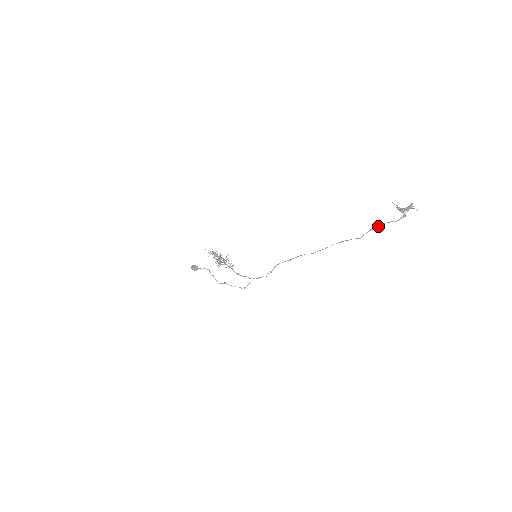
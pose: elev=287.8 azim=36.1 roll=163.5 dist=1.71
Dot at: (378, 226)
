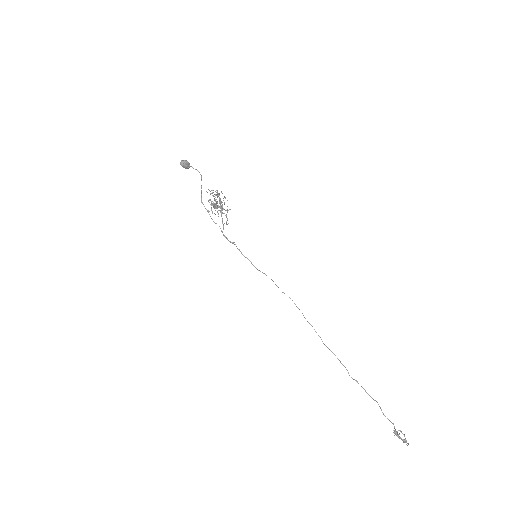
Dot at: (372, 398)
